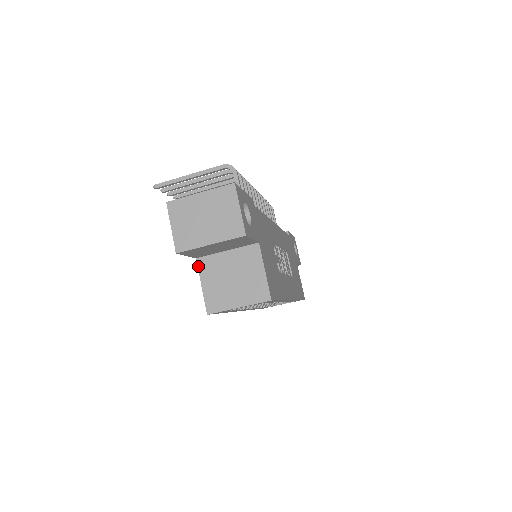
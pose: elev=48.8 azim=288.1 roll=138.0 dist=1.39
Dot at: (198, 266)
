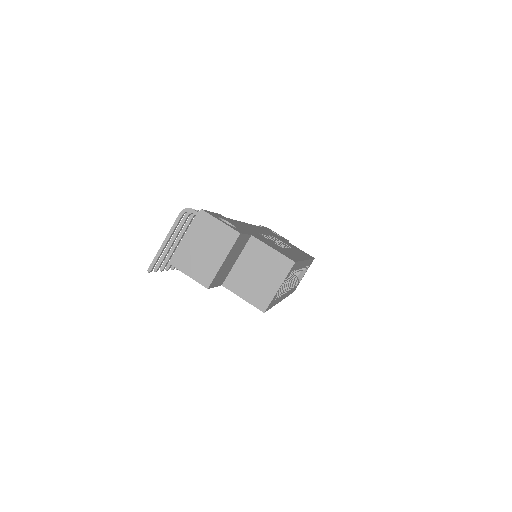
Dot at: (228, 289)
